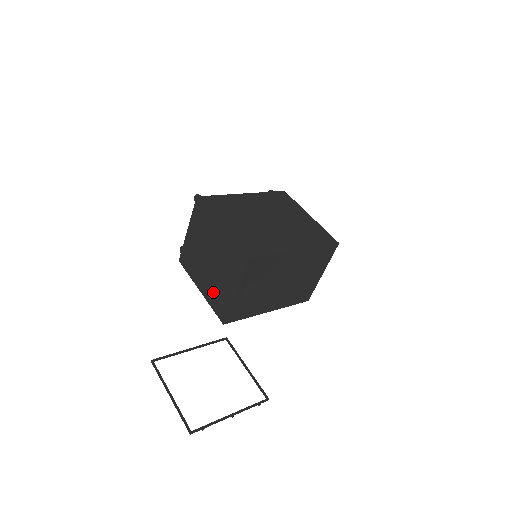
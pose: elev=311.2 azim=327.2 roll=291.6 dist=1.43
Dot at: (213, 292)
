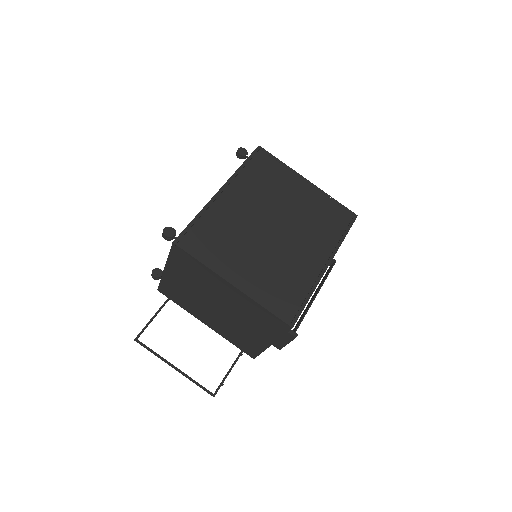
Dot at: (230, 333)
